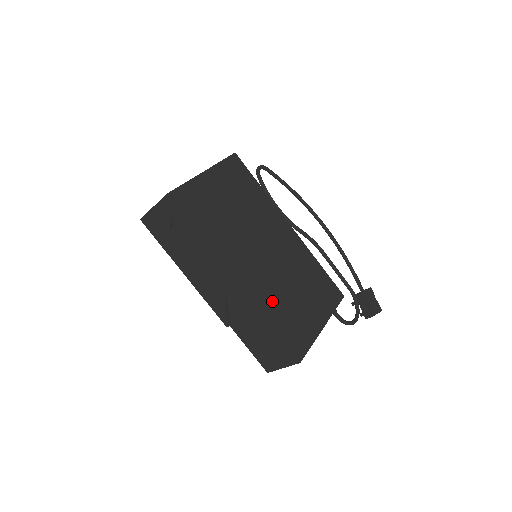
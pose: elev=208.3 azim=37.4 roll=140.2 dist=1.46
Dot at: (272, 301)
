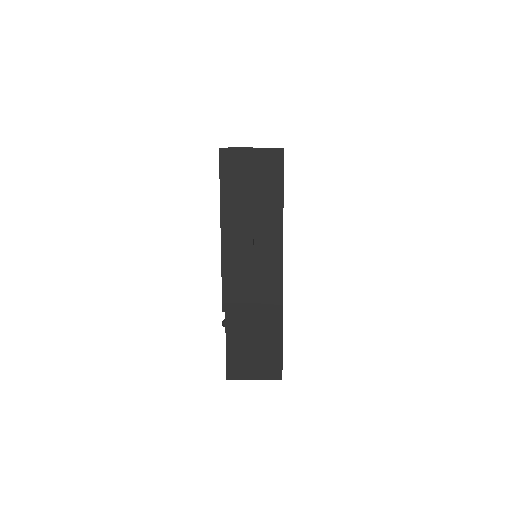
Dot at: occluded
